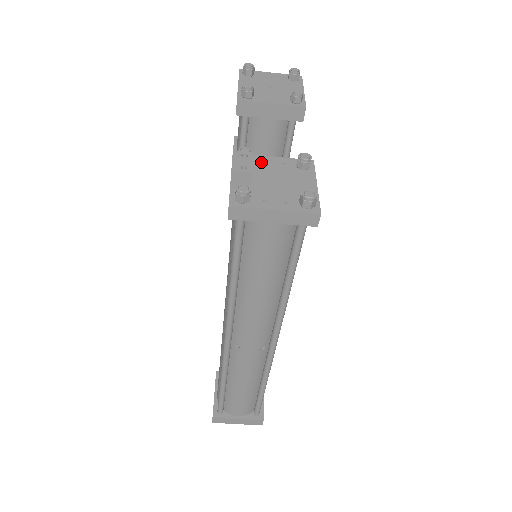
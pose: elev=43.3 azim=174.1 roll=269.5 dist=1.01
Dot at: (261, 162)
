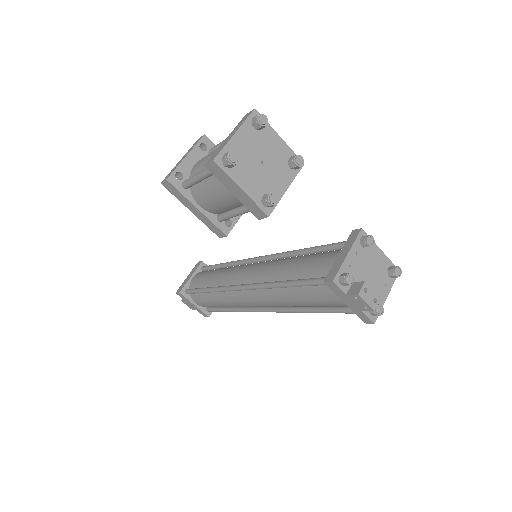
Dot at: (350, 269)
